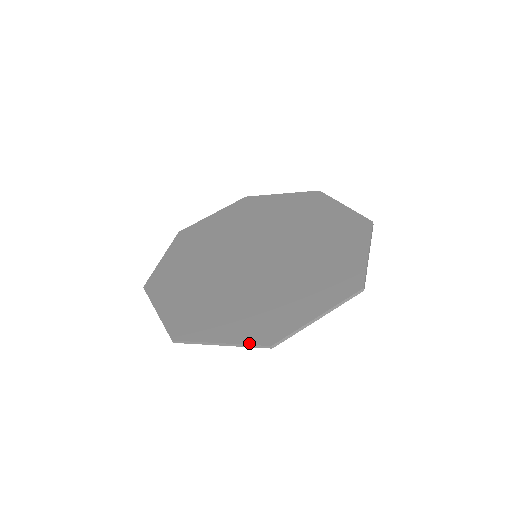
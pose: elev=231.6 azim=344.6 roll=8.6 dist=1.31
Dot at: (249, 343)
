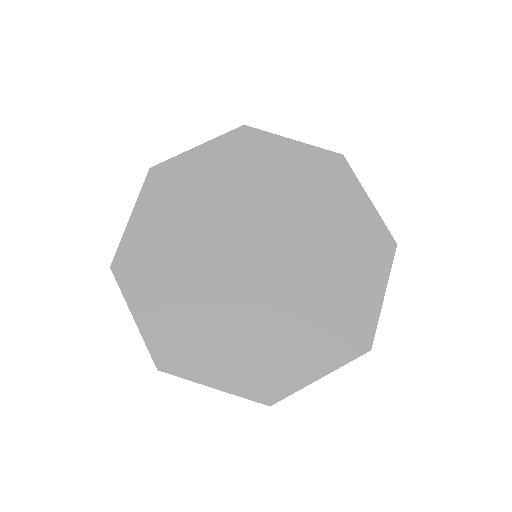
Dot at: (350, 360)
